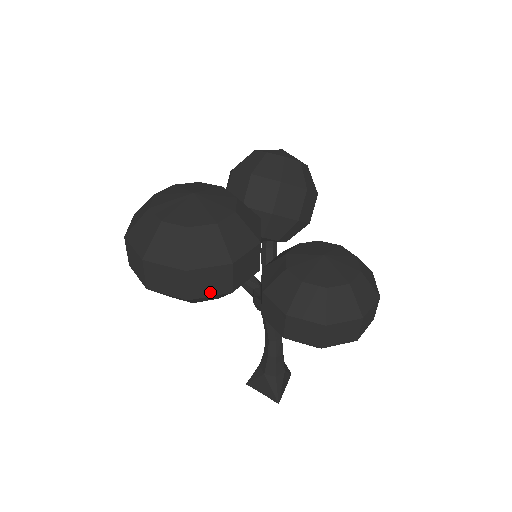
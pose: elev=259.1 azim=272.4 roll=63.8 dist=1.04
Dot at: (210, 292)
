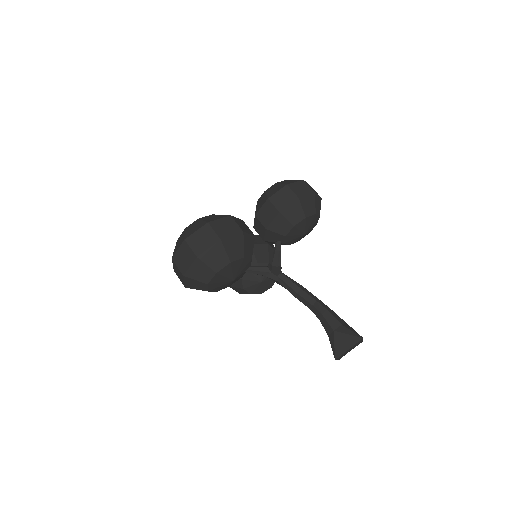
Dot at: (230, 233)
